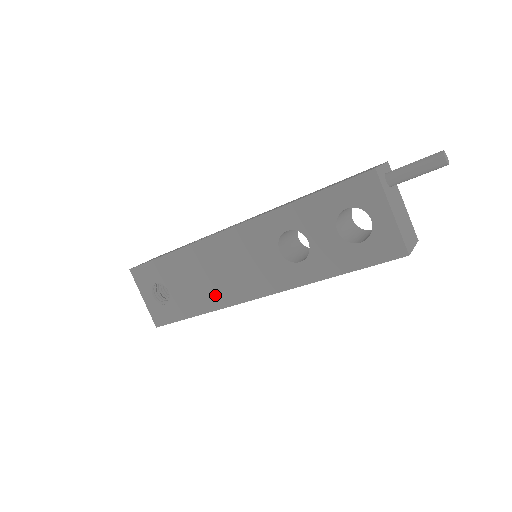
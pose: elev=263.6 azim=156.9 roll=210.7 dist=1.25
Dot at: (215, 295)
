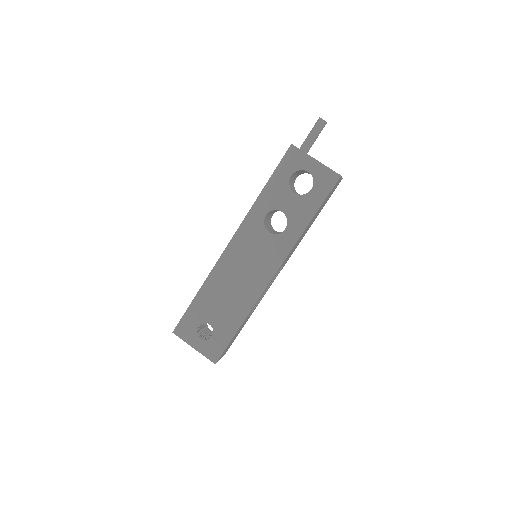
Dot at: (245, 298)
